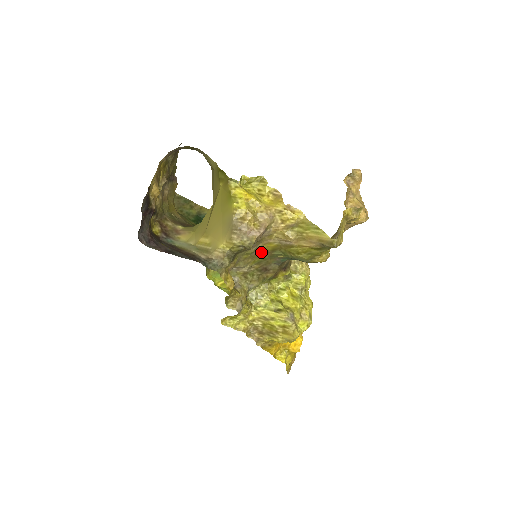
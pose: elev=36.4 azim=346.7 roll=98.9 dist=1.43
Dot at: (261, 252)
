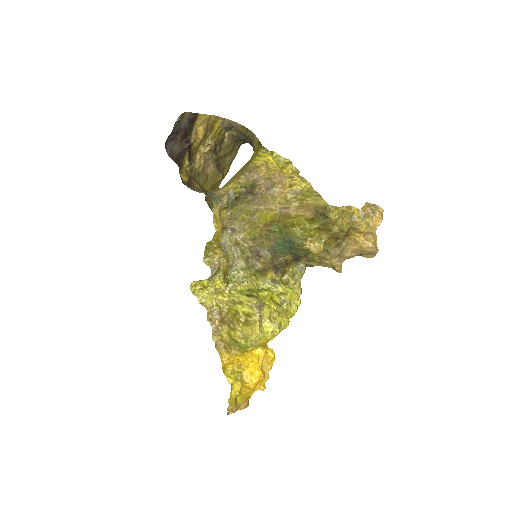
Dot at: (260, 221)
